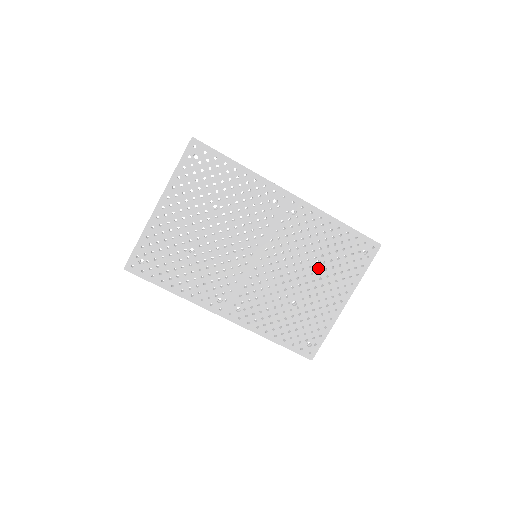
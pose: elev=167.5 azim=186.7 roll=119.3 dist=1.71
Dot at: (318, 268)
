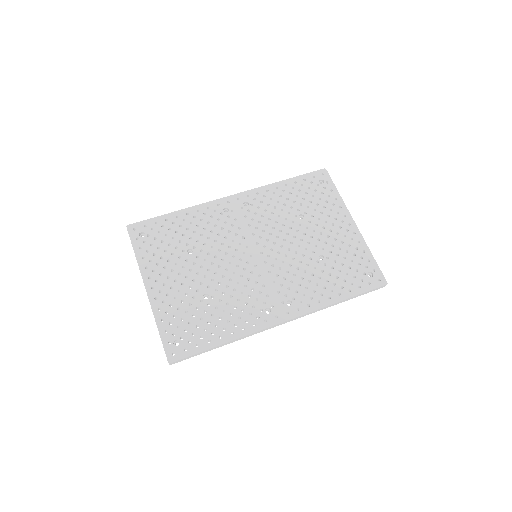
Dot at: (306, 220)
